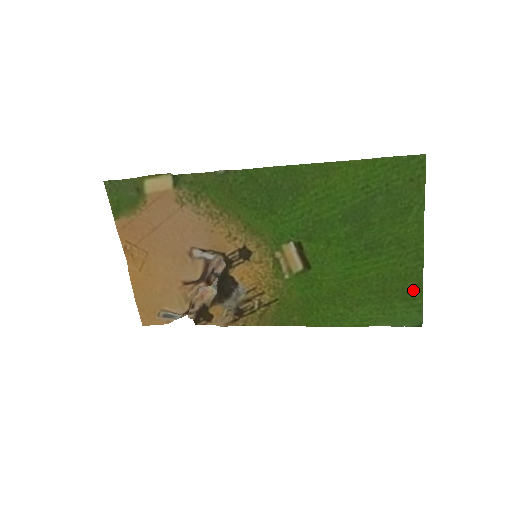
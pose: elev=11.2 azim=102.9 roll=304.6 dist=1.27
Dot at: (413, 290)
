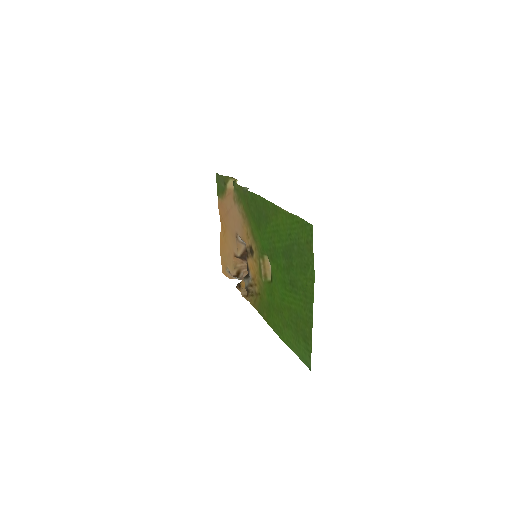
Dot at: (308, 336)
